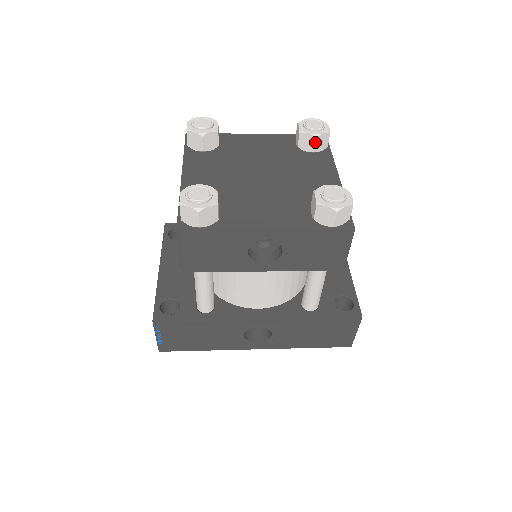
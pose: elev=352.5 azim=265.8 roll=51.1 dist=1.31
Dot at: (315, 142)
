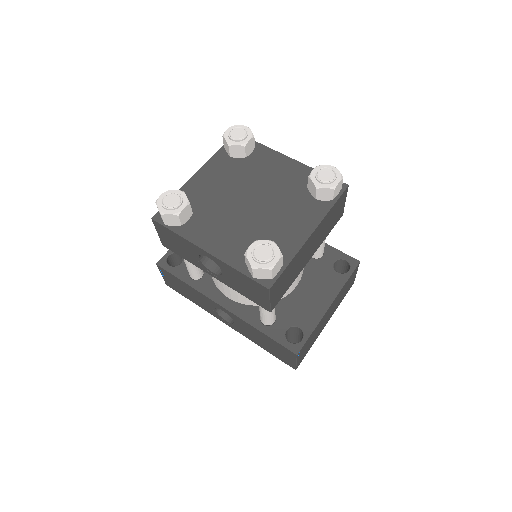
Dot at: (316, 192)
